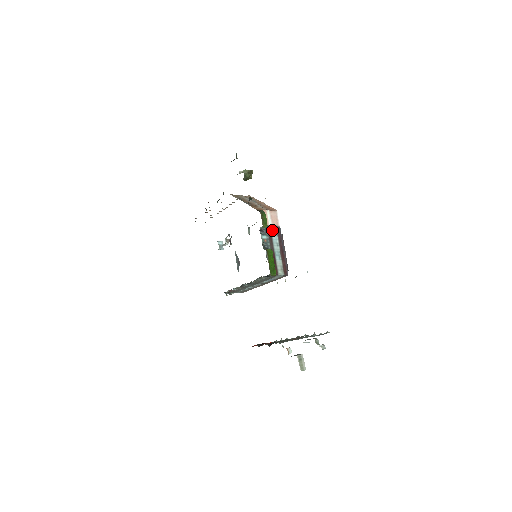
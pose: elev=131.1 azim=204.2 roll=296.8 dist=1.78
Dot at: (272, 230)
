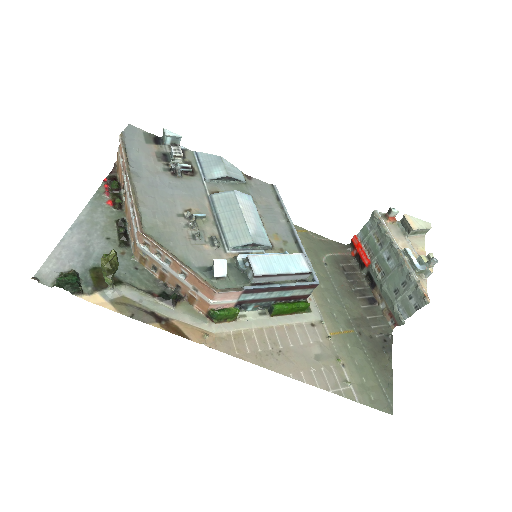
Dot at: (245, 298)
